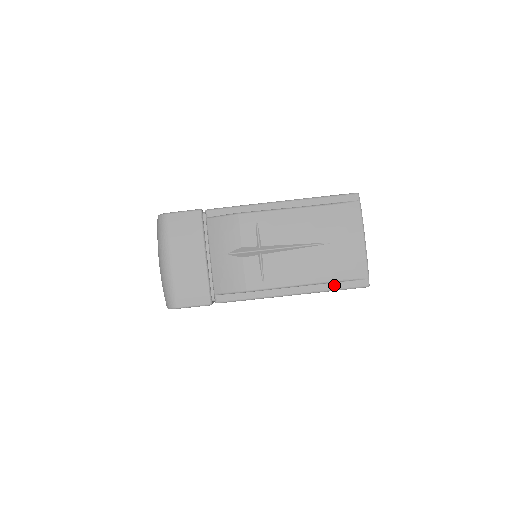
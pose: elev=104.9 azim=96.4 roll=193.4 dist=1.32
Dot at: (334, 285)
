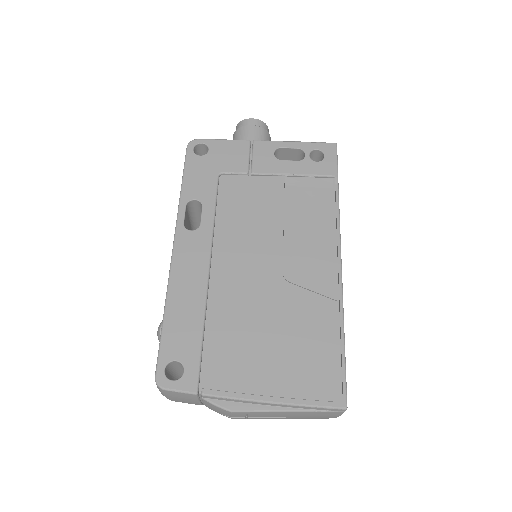
Dot at: occluded
